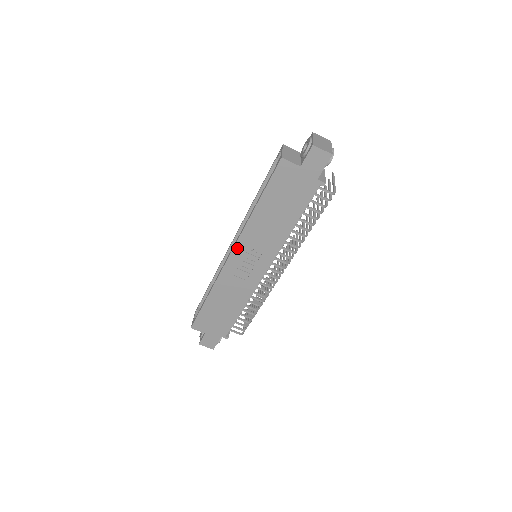
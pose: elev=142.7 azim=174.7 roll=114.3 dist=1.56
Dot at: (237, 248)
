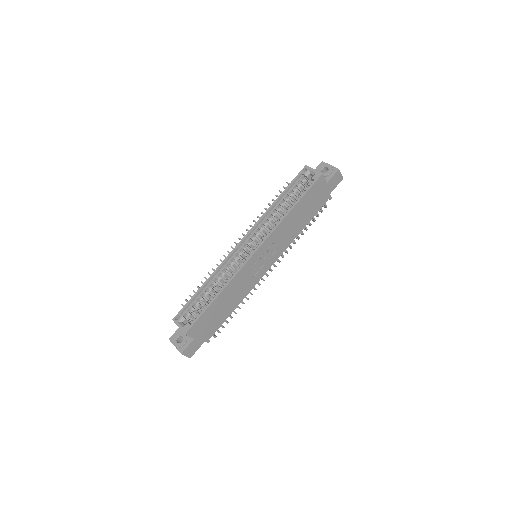
Dot at: (264, 245)
